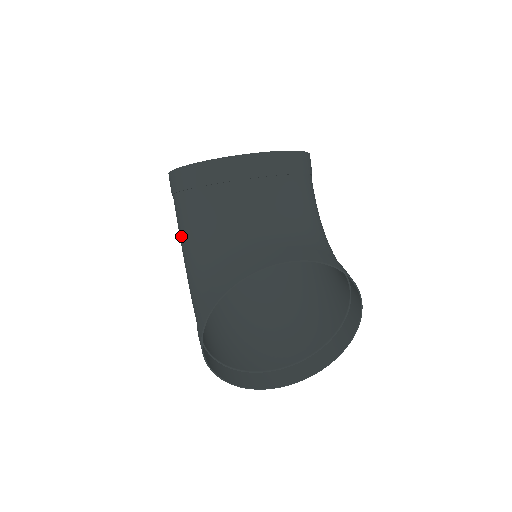
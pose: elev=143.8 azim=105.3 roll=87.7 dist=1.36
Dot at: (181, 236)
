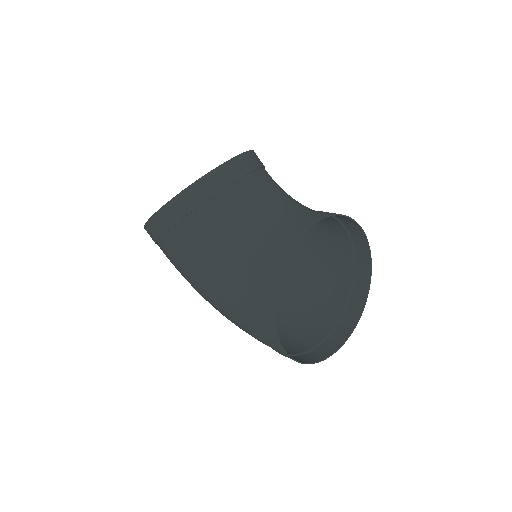
Dot at: (189, 268)
